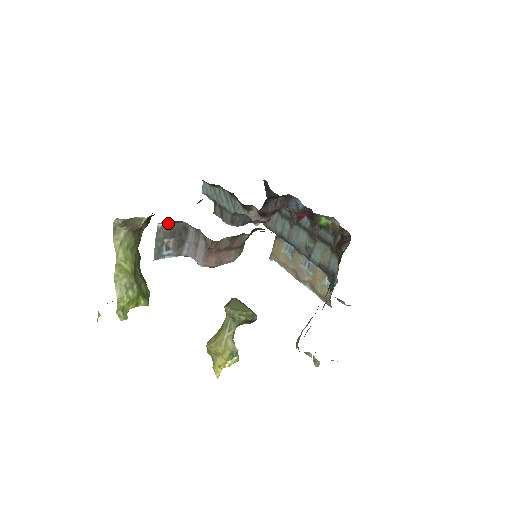
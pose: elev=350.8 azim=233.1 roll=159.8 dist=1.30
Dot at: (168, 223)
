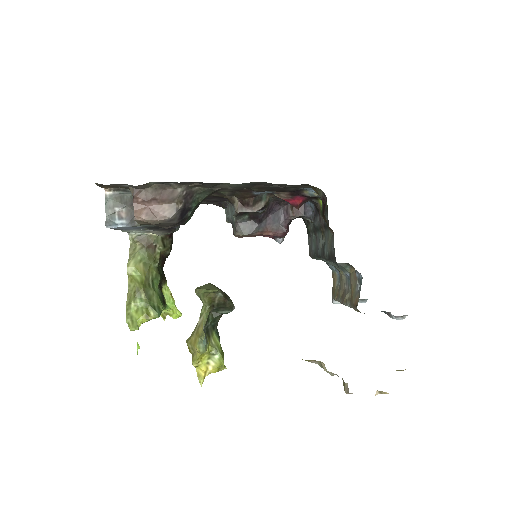
Dot at: (117, 193)
